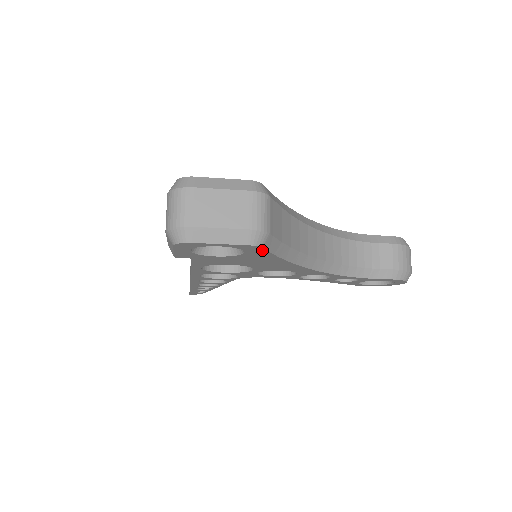
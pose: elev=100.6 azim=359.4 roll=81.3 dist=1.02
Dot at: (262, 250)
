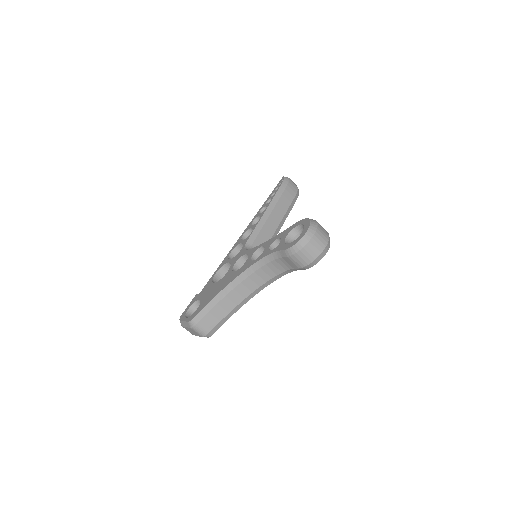
Dot at: (216, 330)
